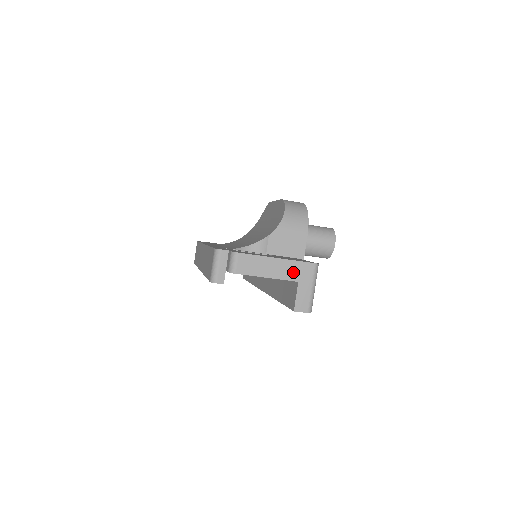
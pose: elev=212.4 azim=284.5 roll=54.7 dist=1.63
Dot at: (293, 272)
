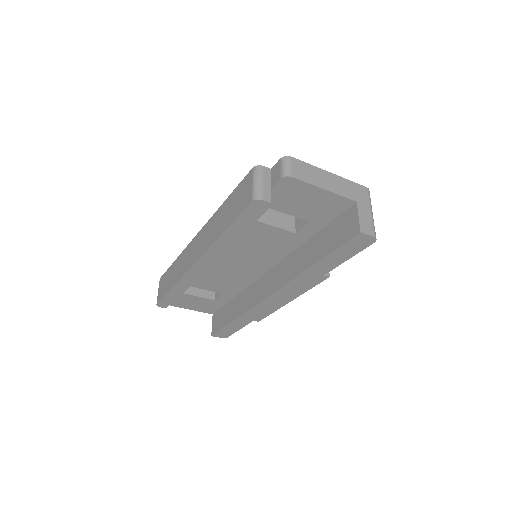
Dot at: (349, 191)
